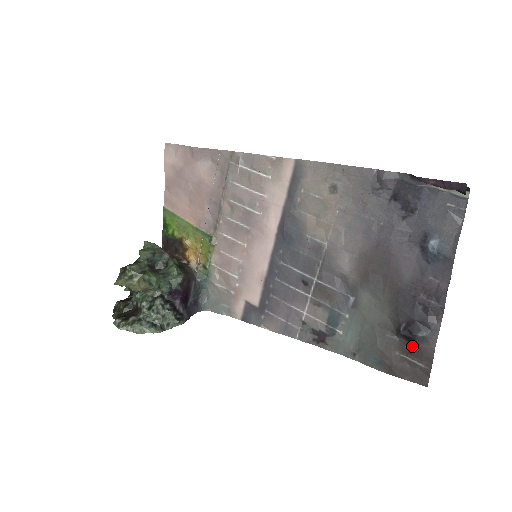
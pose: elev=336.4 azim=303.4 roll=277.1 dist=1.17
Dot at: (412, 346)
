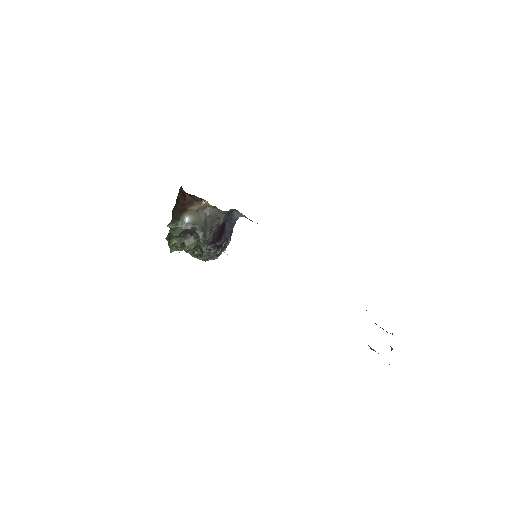
Dot at: occluded
